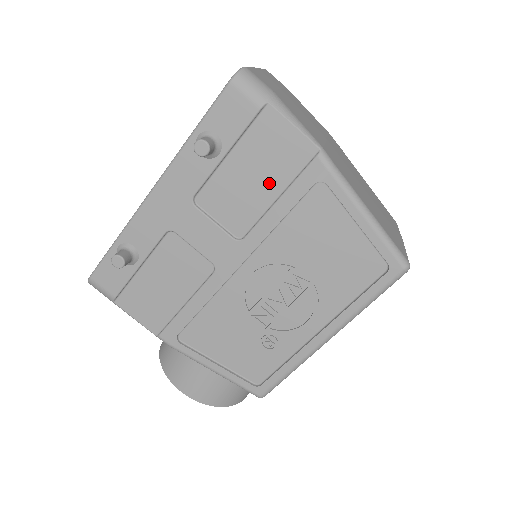
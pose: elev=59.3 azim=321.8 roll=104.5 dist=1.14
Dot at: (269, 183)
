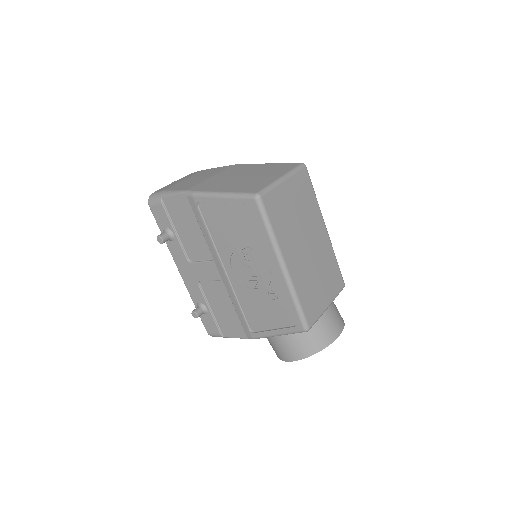
Dot at: (193, 225)
